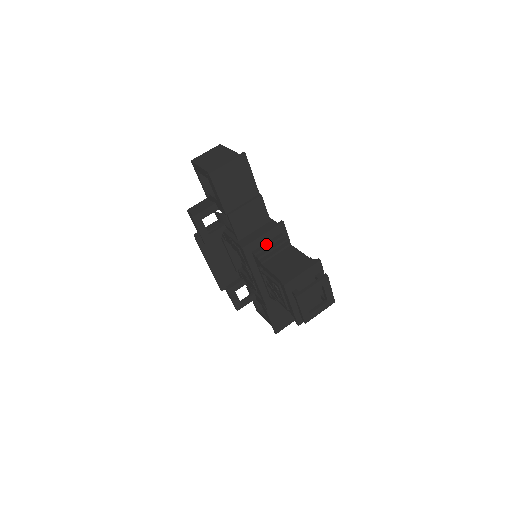
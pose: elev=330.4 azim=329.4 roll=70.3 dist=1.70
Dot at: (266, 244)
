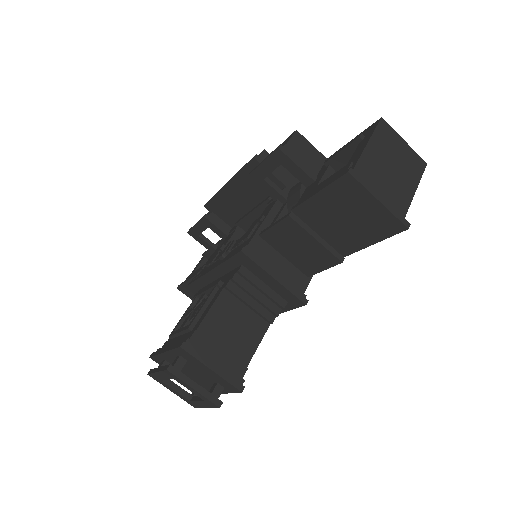
Dot at: (262, 284)
